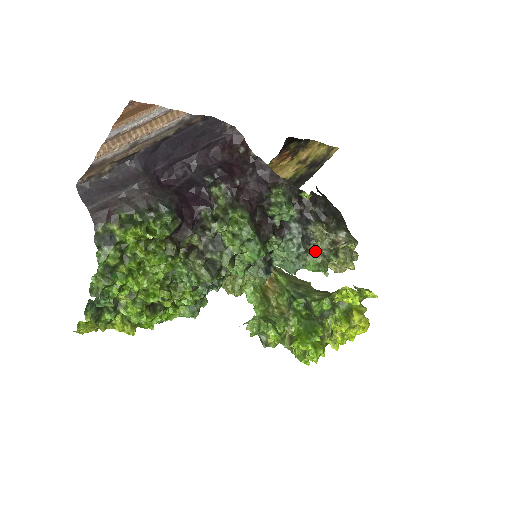
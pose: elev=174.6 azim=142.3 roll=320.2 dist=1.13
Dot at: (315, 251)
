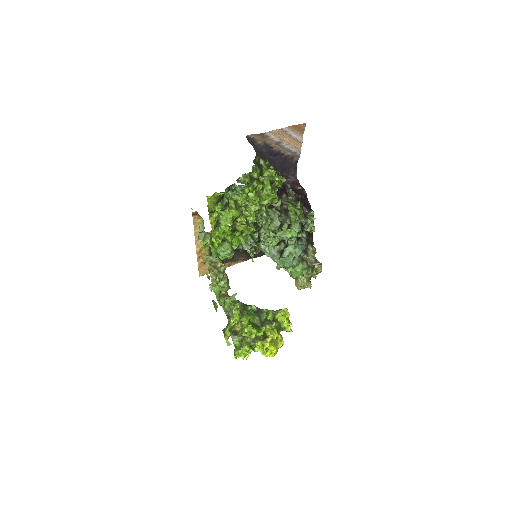
Dot at: (304, 261)
